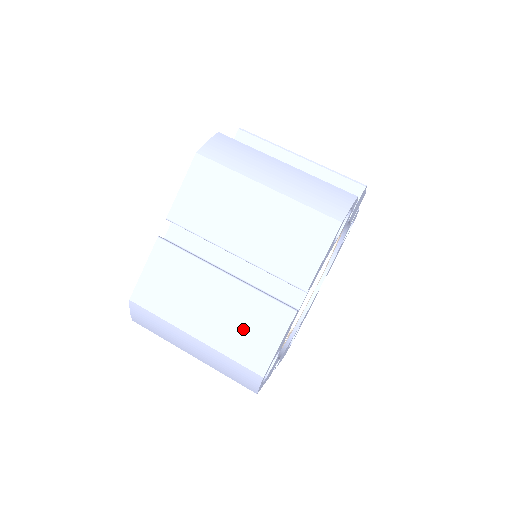
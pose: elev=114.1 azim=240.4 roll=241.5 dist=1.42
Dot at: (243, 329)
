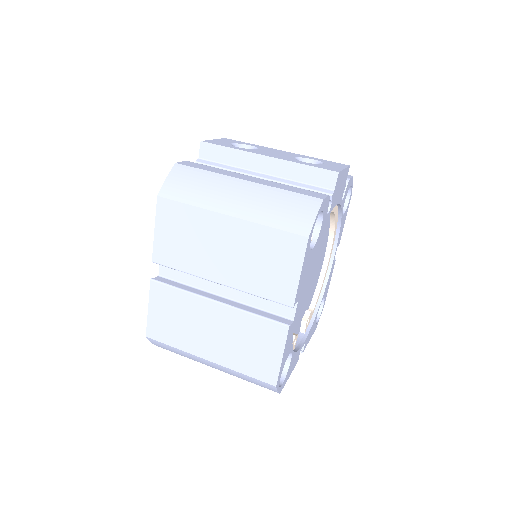
Dot at: (247, 348)
